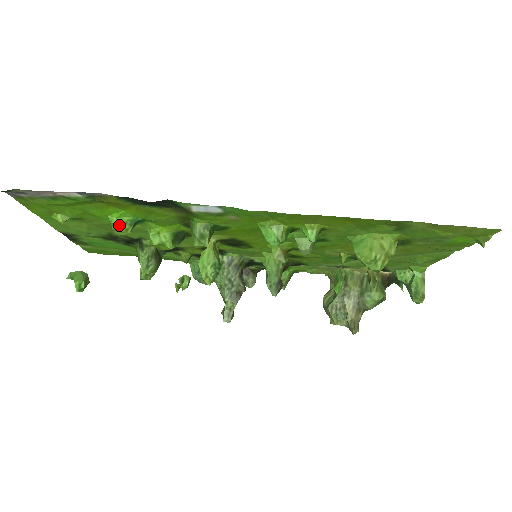
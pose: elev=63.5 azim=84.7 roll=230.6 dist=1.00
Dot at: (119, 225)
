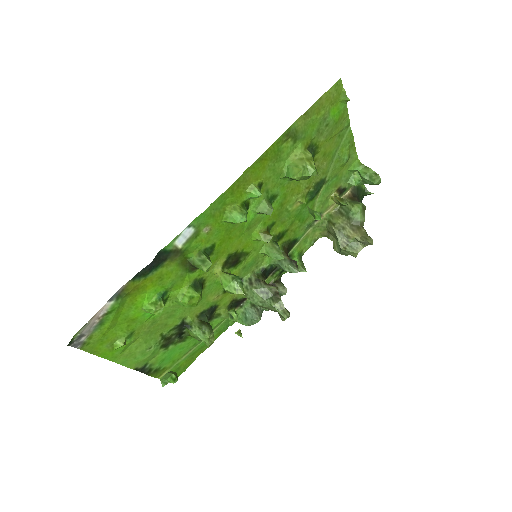
Dot at: (153, 306)
